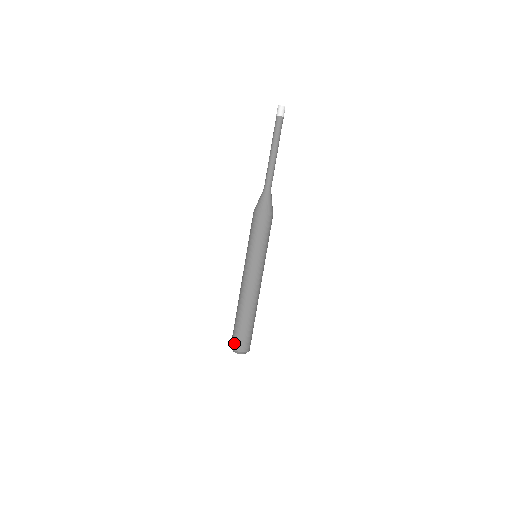
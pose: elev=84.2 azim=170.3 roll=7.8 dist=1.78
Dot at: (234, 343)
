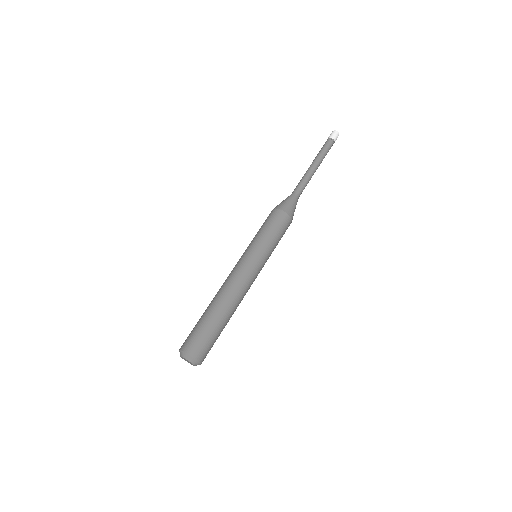
Dot at: (186, 342)
